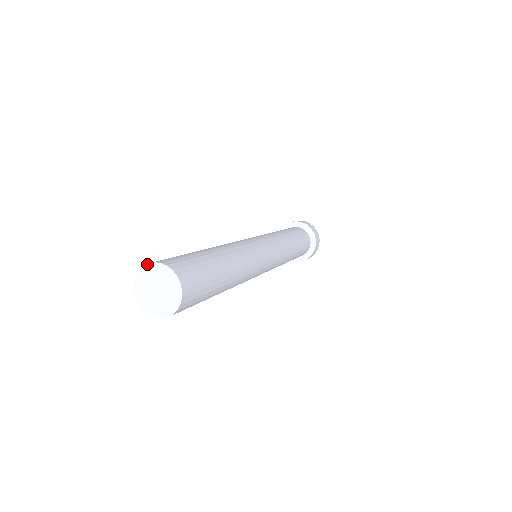
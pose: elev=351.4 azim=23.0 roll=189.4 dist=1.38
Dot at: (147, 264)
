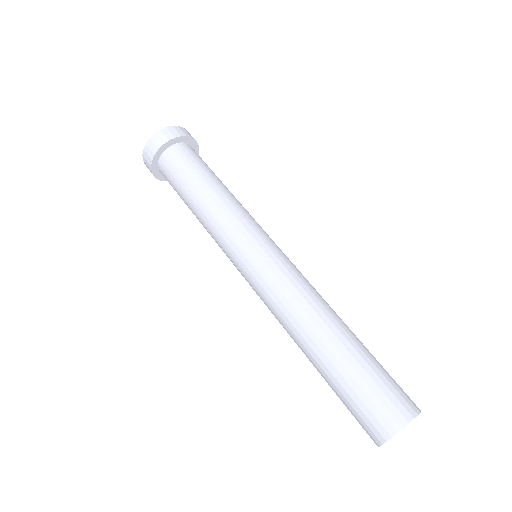
Dot at: occluded
